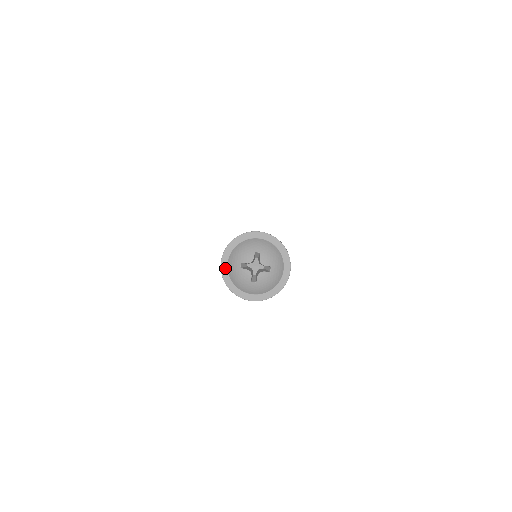
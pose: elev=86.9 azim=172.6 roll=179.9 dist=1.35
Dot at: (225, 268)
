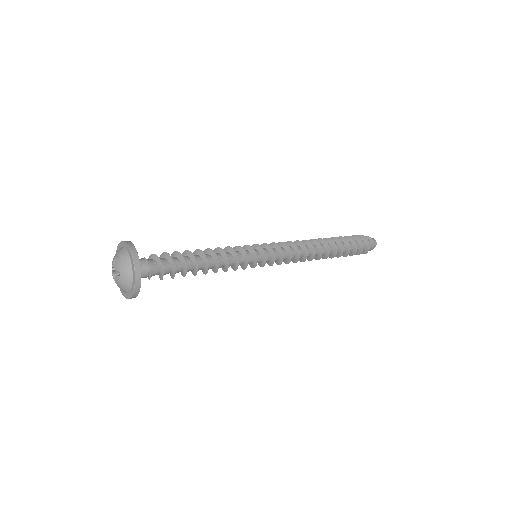
Dot at: occluded
